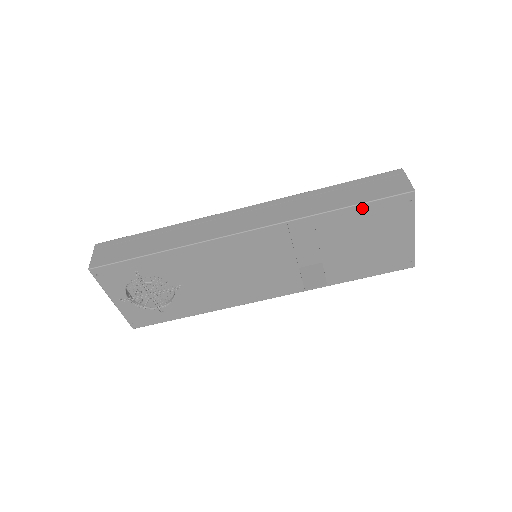
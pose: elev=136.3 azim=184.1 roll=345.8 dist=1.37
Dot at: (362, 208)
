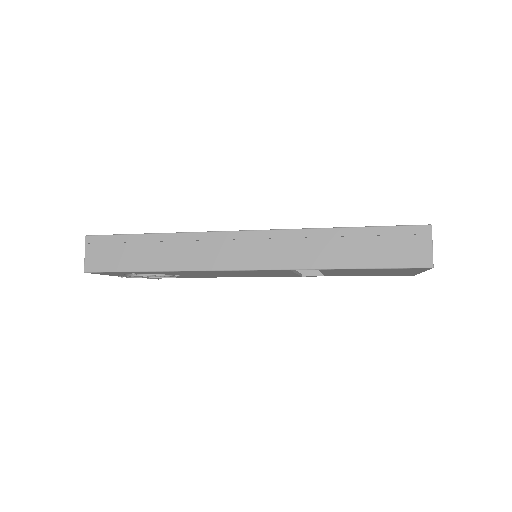
Dot at: (372, 269)
